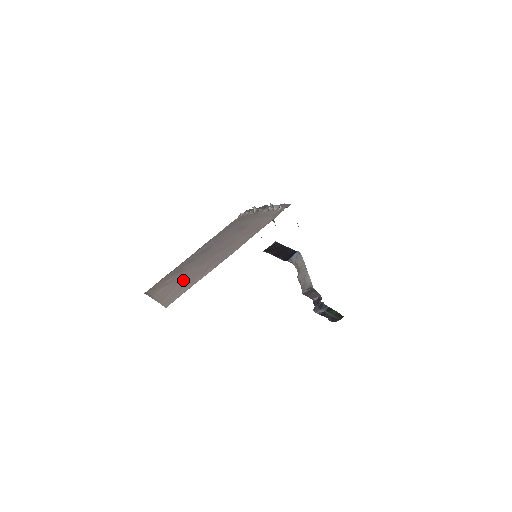
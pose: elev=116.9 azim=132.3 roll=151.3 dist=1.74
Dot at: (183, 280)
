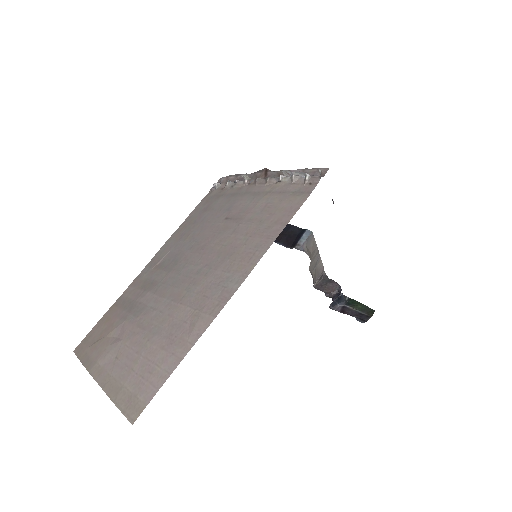
Dot at: (149, 341)
